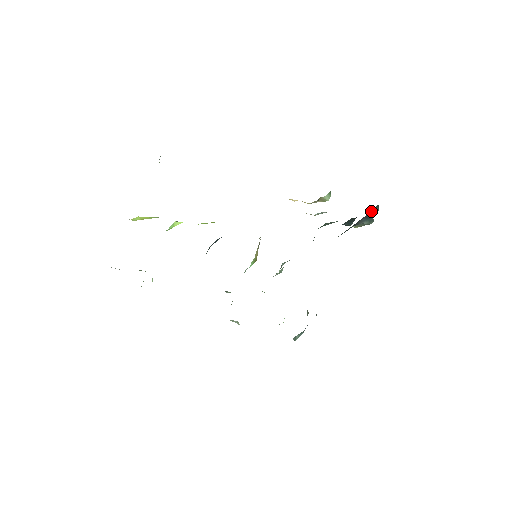
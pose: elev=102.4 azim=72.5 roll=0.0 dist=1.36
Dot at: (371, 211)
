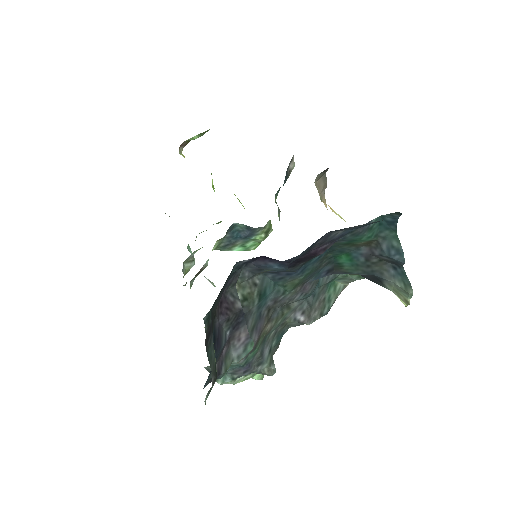
Dot at: (383, 240)
